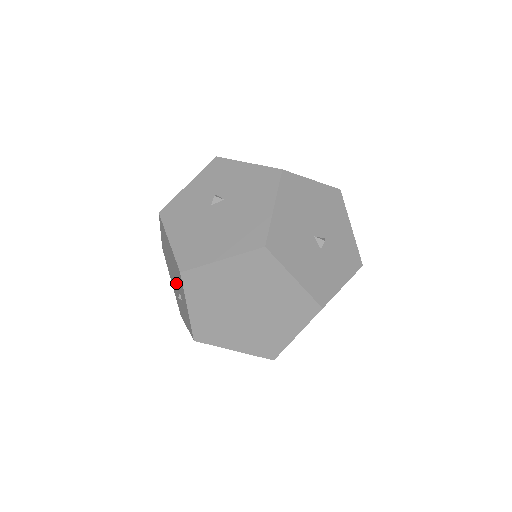
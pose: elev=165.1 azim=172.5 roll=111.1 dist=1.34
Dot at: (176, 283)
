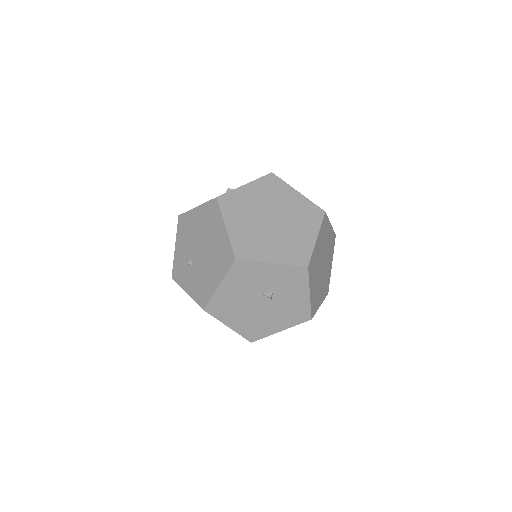
Dot at: (197, 255)
